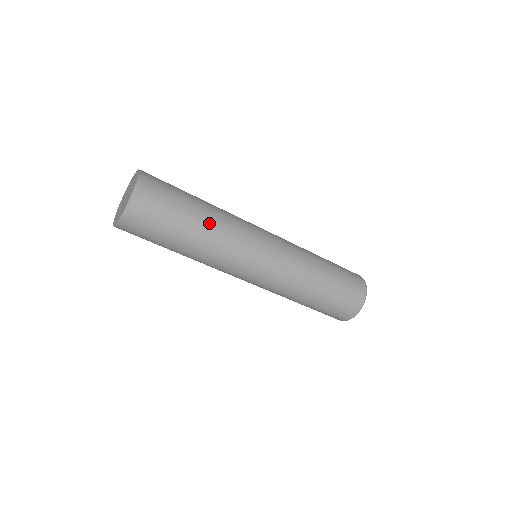
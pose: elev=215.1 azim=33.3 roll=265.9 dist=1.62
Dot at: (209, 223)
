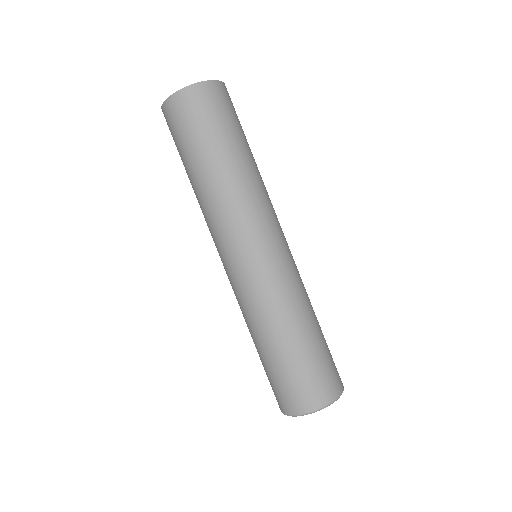
Dot at: (251, 166)
